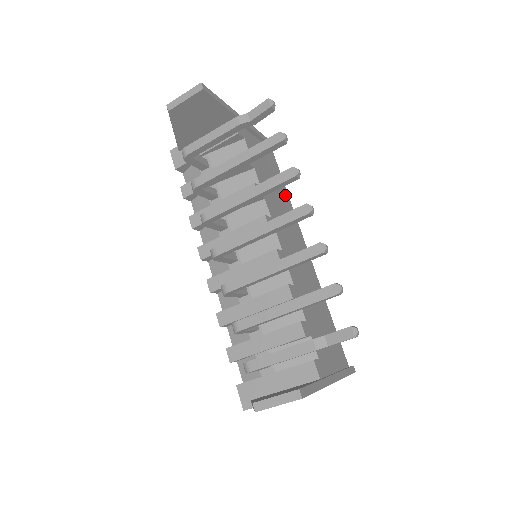
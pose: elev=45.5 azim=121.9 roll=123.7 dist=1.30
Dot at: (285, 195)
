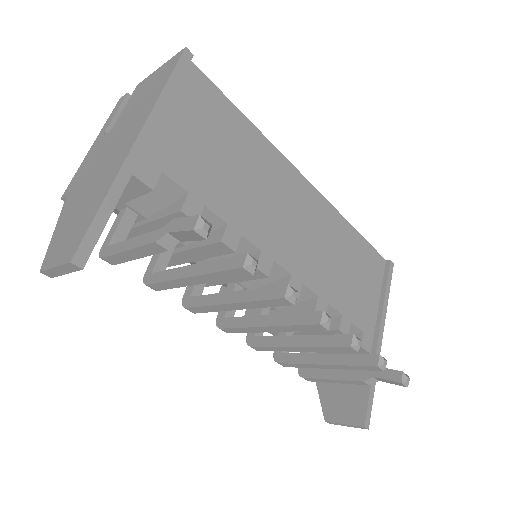
Dot at: (248, 135)
